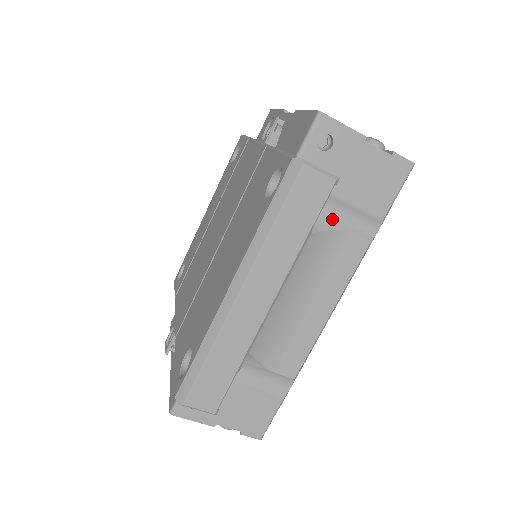
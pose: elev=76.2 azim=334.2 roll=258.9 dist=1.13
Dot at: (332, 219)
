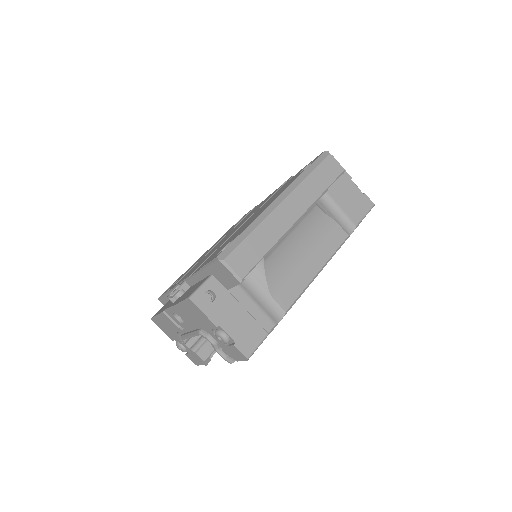
Dot at: (329, 212)
